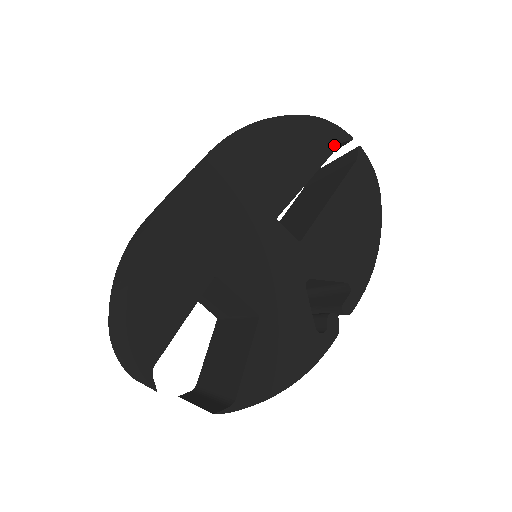
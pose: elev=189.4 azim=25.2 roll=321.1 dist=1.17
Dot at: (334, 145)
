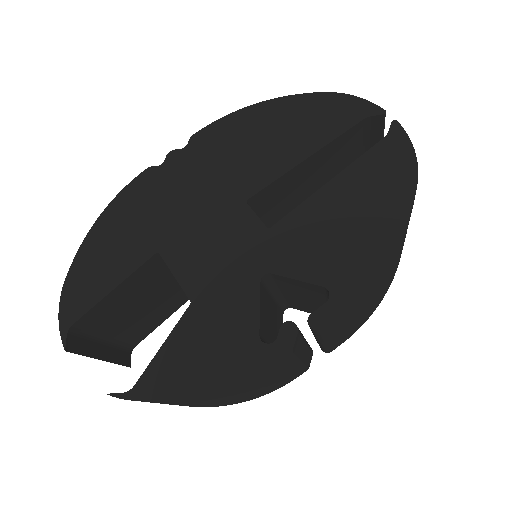
Dot at: (353, 121)
